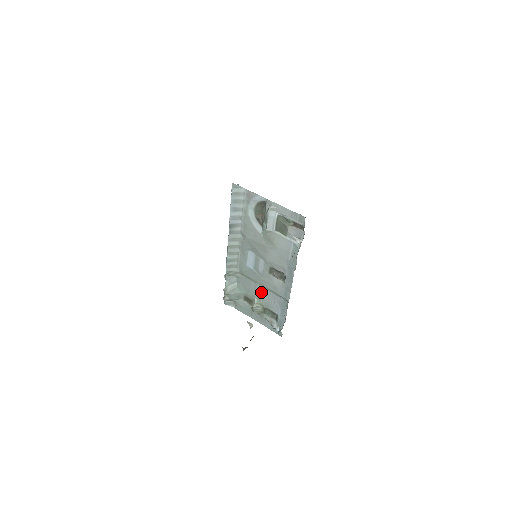
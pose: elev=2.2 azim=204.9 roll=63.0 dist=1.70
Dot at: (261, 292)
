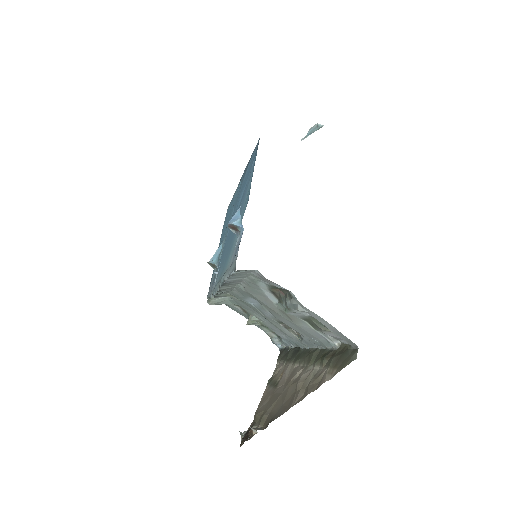
Dot at: (262, 318)
